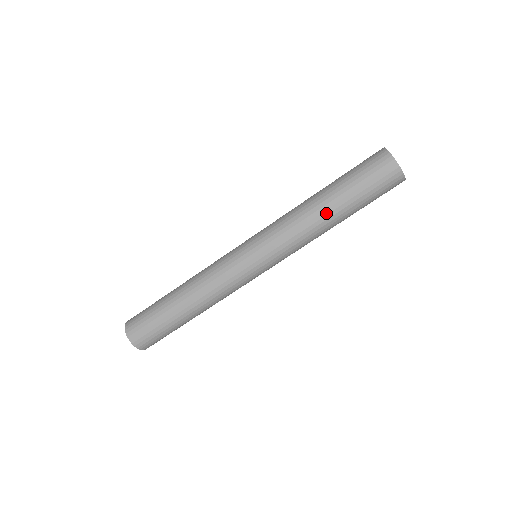
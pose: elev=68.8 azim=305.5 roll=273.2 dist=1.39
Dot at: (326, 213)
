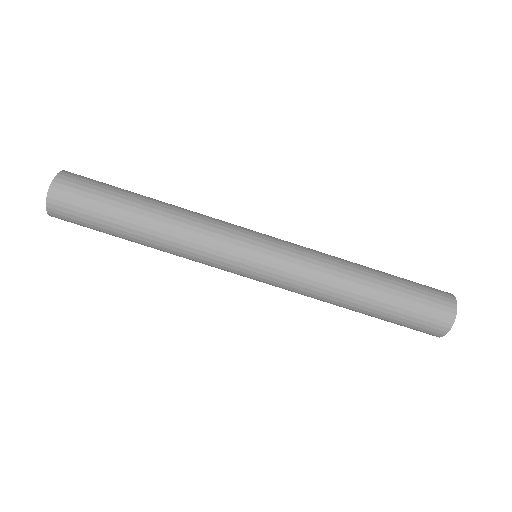
Dot at: (363, 283)
